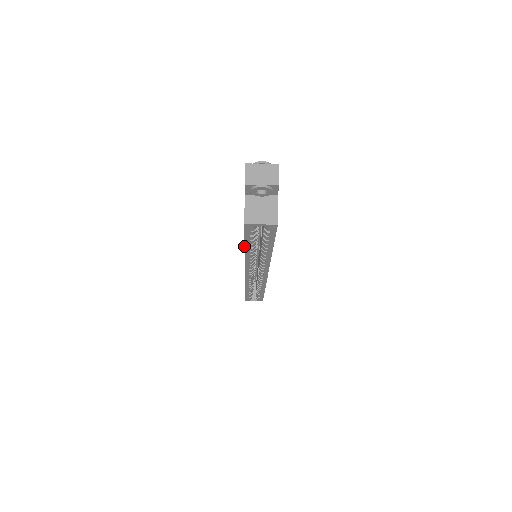
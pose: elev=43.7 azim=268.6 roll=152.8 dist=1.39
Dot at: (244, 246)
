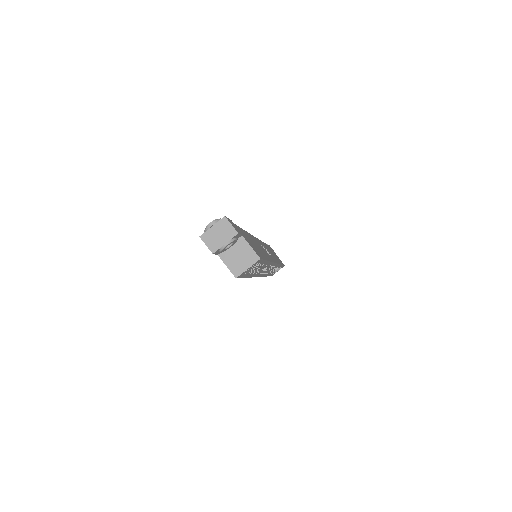
Dot at: occluded
